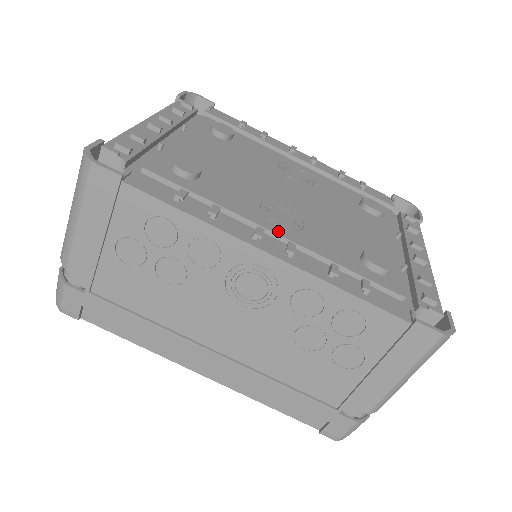
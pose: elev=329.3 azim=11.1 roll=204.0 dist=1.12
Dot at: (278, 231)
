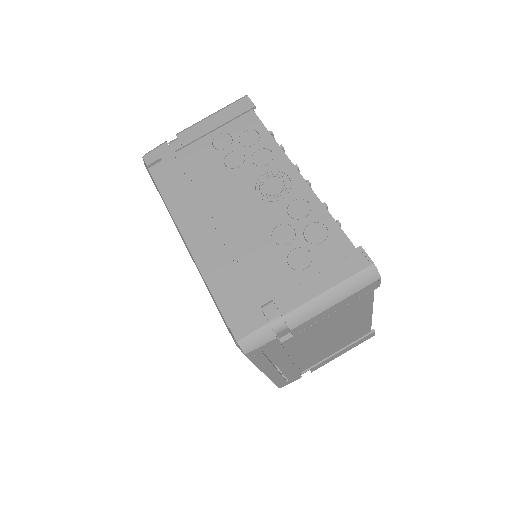
Dot at: occluded
